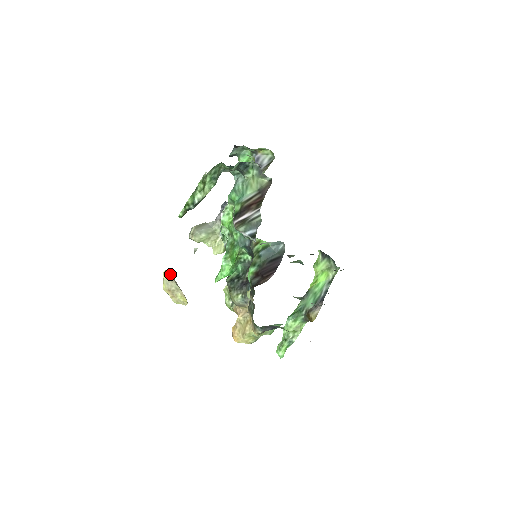
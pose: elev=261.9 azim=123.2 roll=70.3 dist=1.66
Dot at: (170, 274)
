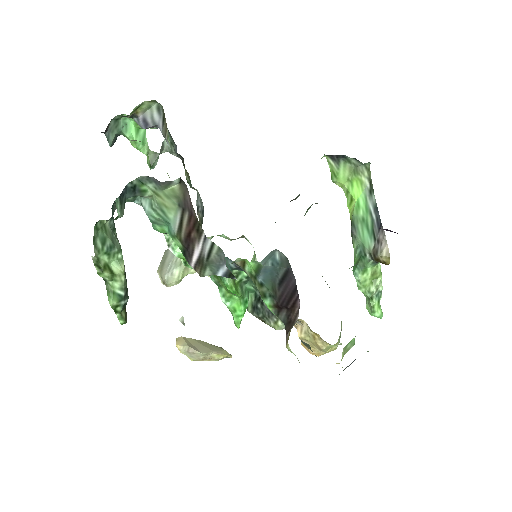
Dot at: (184, 344)
